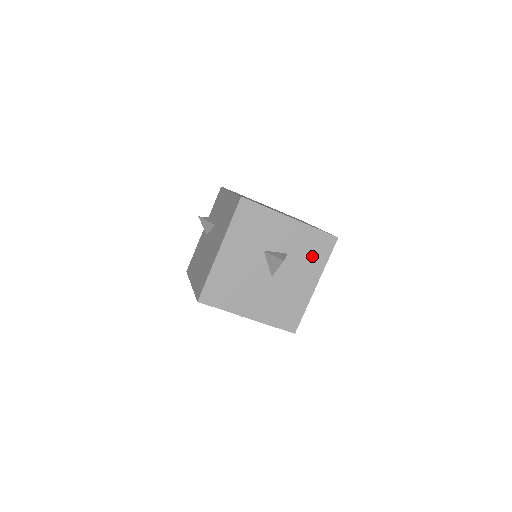
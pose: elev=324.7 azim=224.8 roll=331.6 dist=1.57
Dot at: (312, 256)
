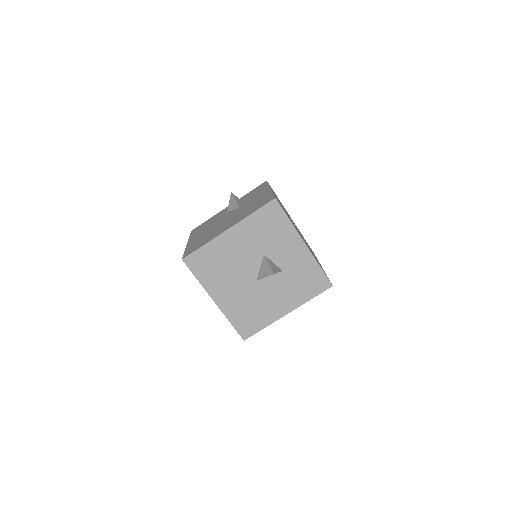
Dot at: (301, 286)
